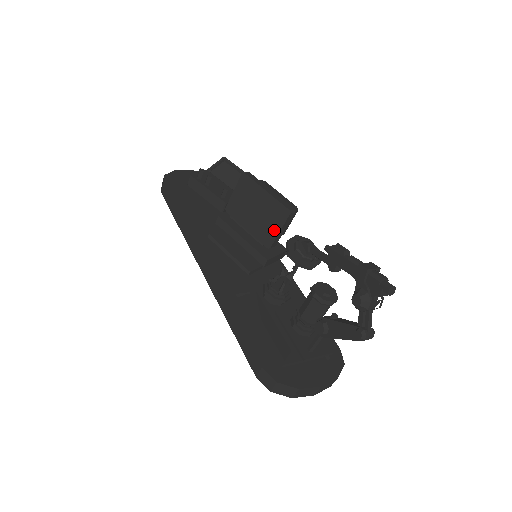
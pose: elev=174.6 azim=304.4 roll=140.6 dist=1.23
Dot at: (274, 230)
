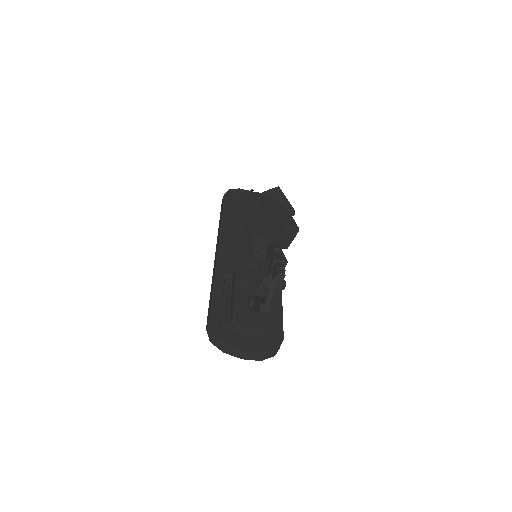
Dot at: (272, 239)
